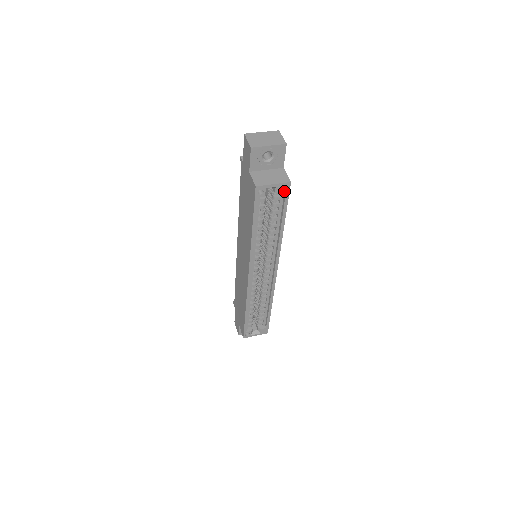
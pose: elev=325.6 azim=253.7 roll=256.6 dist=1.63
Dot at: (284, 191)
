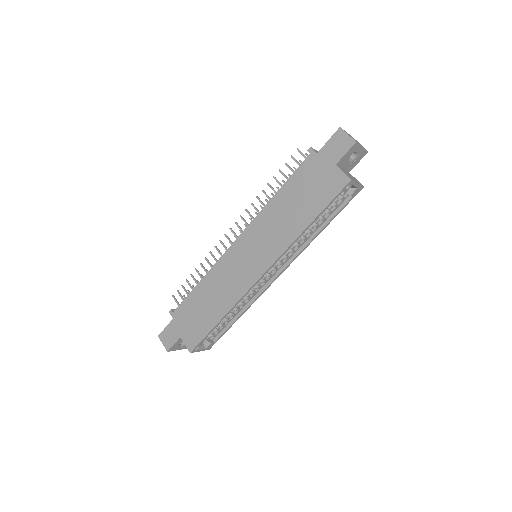
Dot at: (354, 193)
